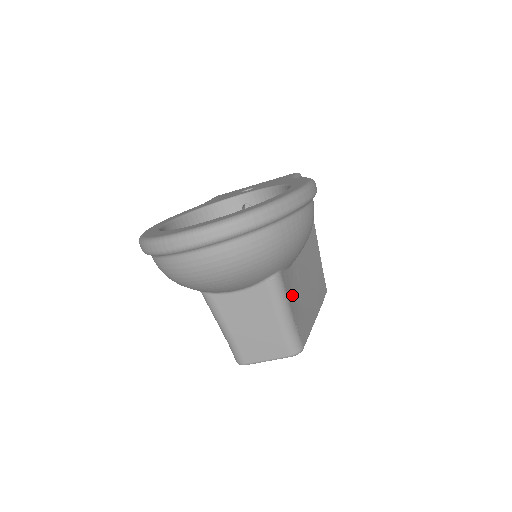
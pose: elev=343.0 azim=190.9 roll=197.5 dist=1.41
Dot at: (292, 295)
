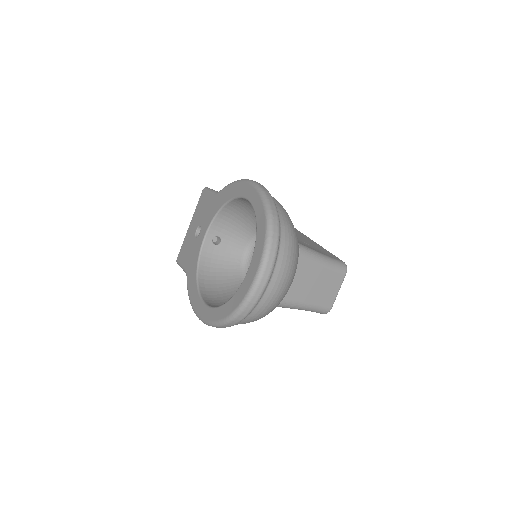
Dot at: occluded
